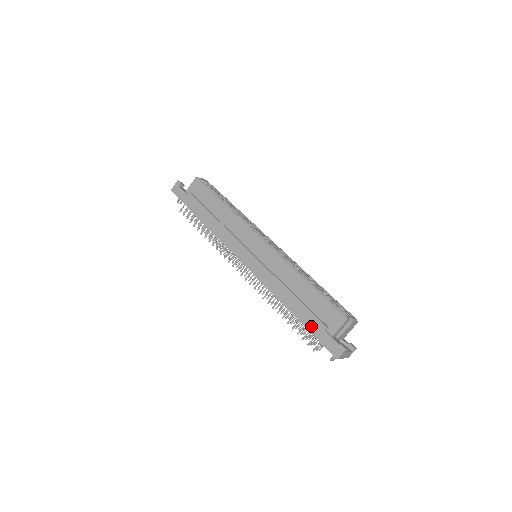
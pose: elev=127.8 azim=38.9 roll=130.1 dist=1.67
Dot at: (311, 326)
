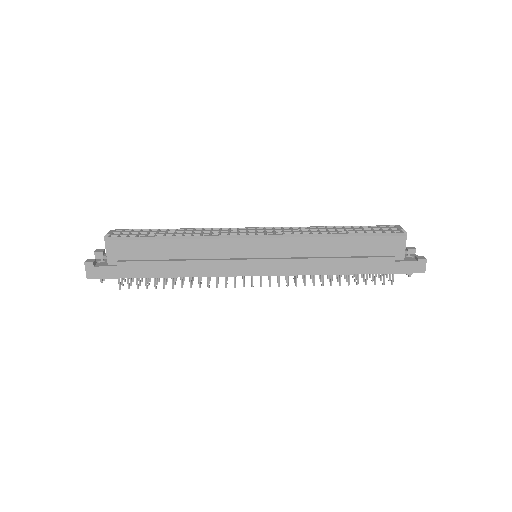
Dot at: (380, 269)
